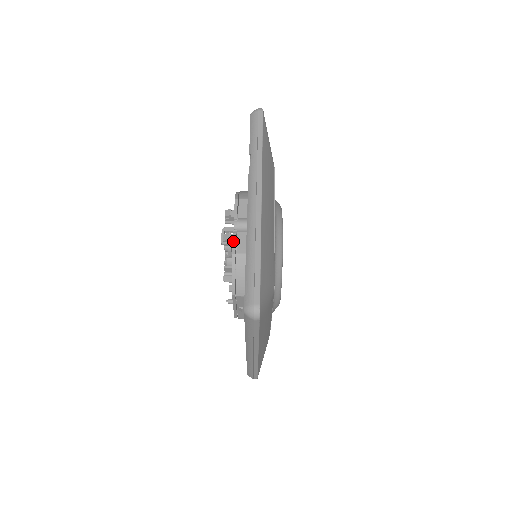
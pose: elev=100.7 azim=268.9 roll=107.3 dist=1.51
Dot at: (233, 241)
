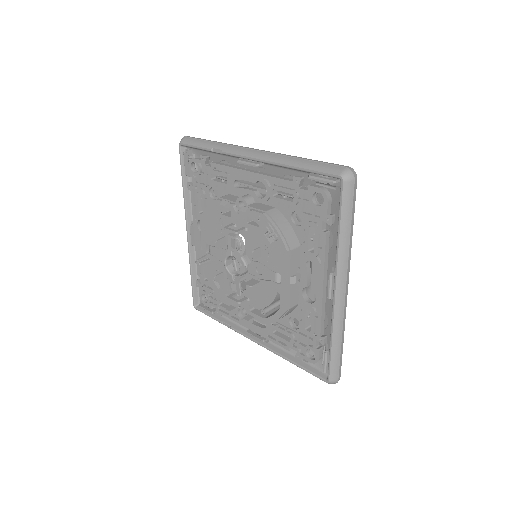
Dot at: (252, 210)
